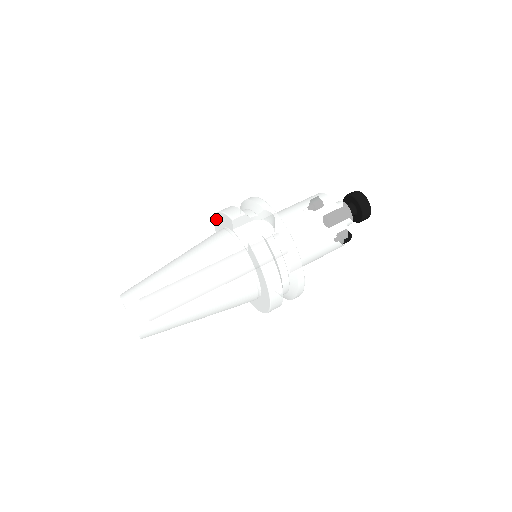
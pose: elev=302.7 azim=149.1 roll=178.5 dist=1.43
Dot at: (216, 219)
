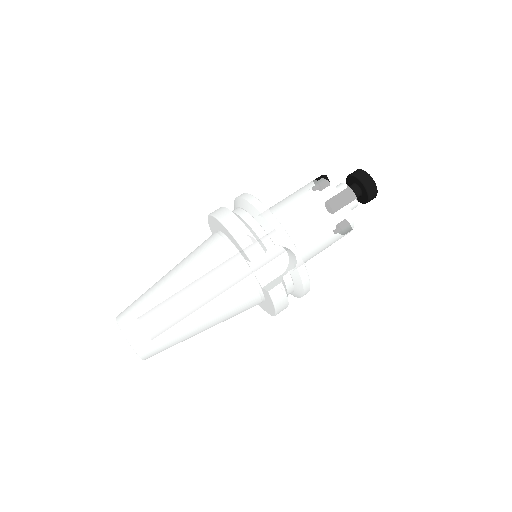
Dot at: (218, 222)
